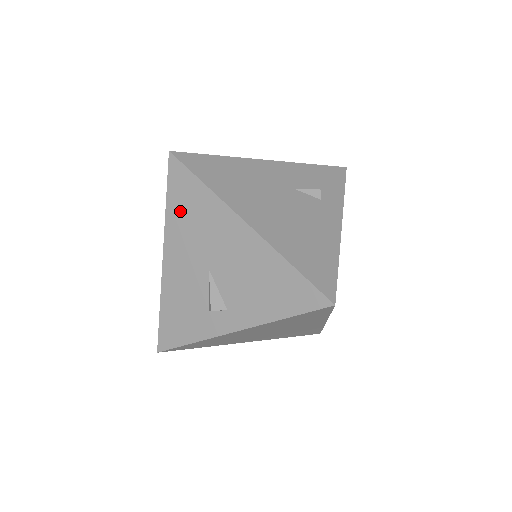
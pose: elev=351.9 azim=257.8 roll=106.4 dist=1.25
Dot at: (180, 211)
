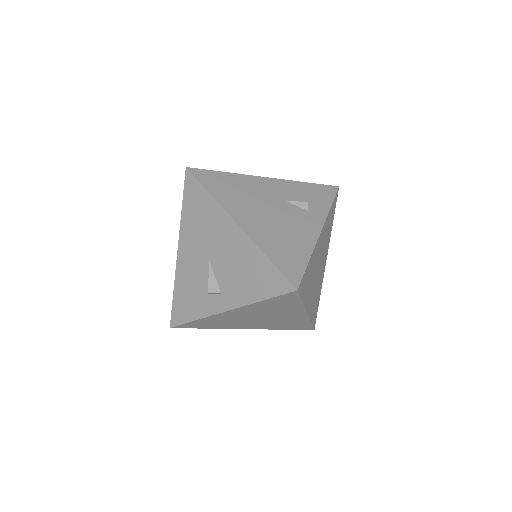
Dot at: (191, 214)
